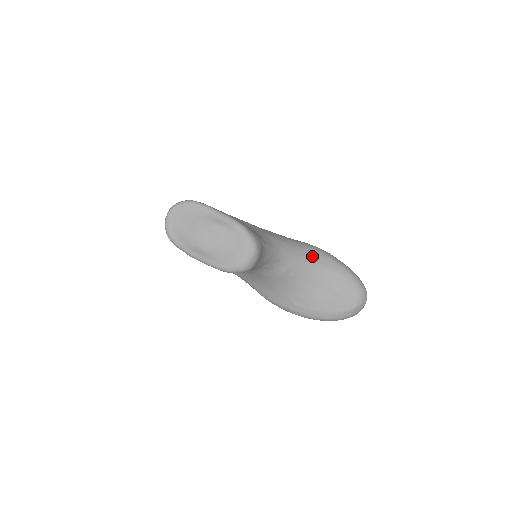
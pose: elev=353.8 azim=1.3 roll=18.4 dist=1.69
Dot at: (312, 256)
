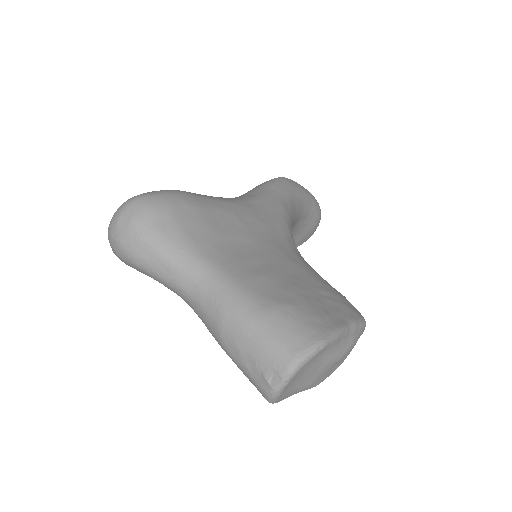
Dot at: (296, 209)
